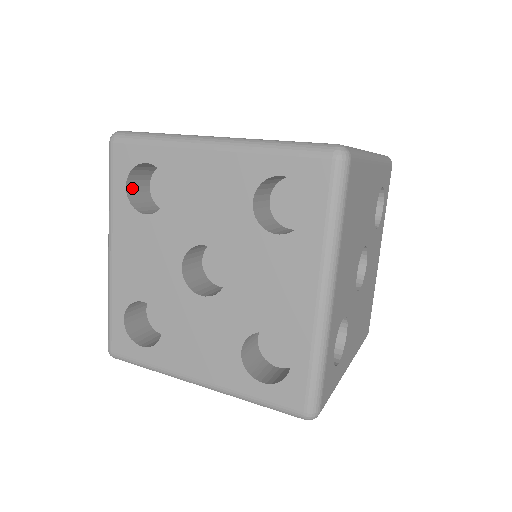
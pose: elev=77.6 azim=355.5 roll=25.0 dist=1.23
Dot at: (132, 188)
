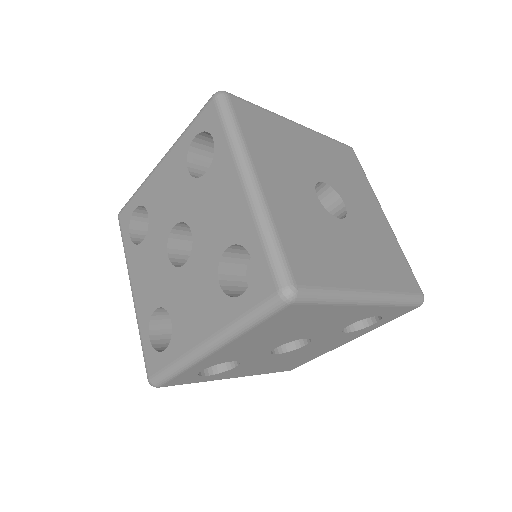
Dot at: (201, 140)
